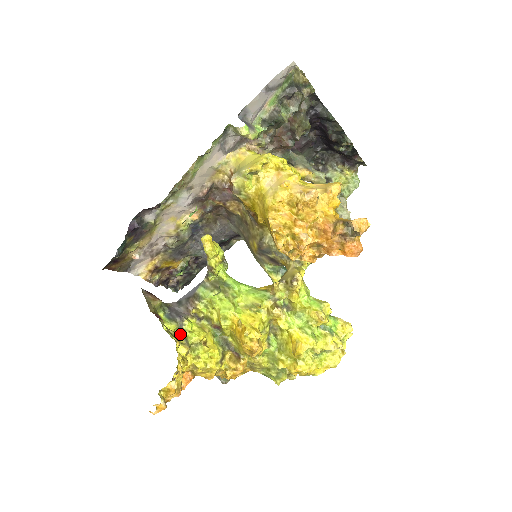
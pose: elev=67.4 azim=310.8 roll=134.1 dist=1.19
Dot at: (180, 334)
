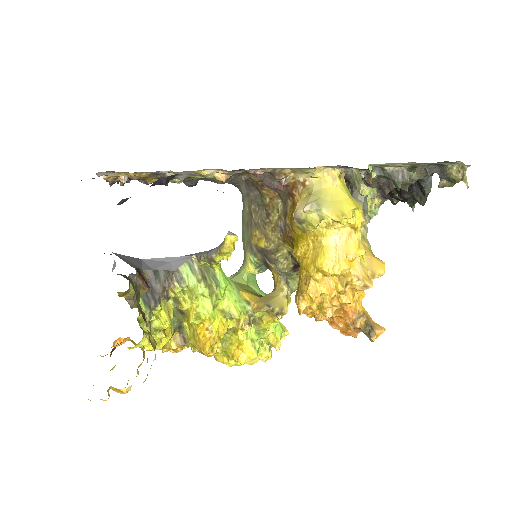
Dot at: (147, 318)
